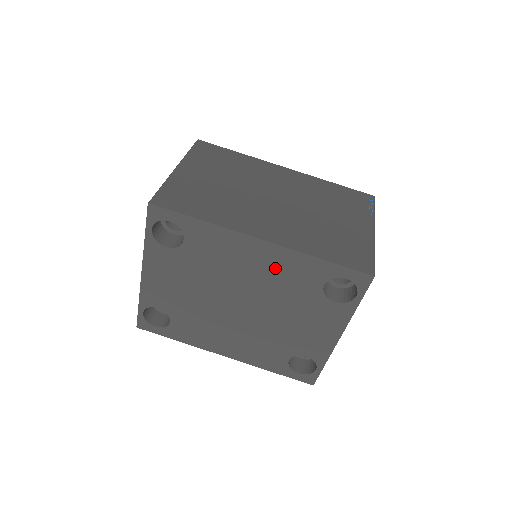
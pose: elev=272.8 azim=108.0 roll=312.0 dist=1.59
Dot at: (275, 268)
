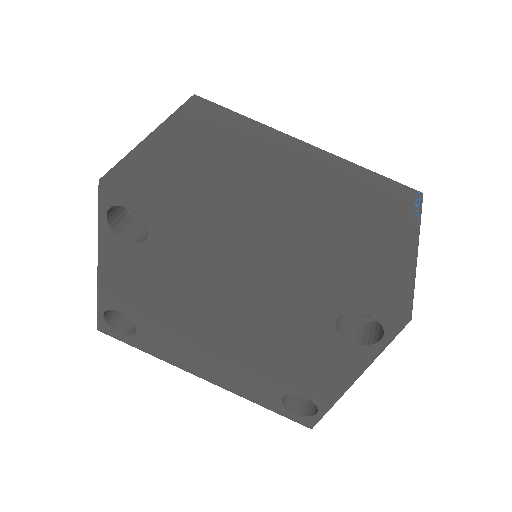
Dot at: (271, 288)
